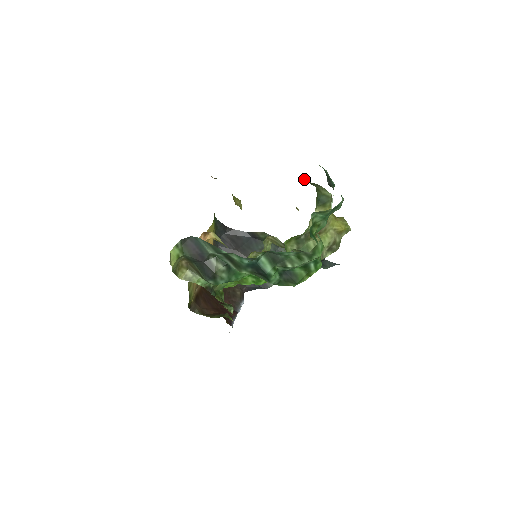
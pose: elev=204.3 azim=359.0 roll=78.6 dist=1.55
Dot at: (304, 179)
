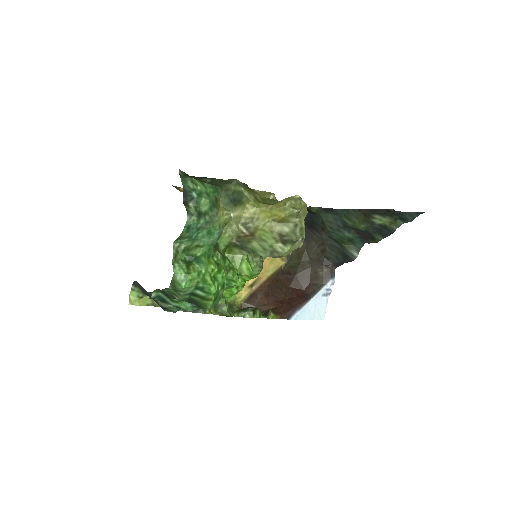
Dot at: (219, 180)
